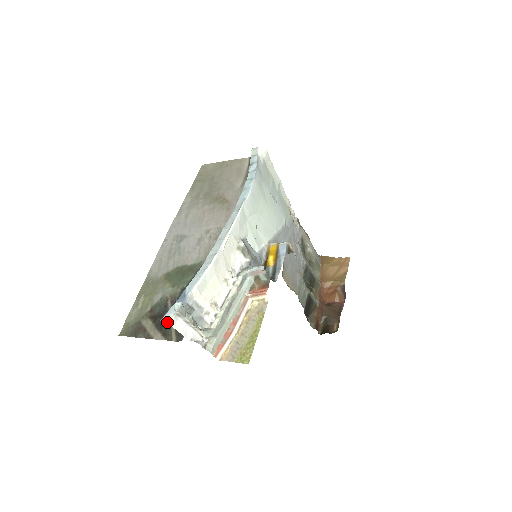
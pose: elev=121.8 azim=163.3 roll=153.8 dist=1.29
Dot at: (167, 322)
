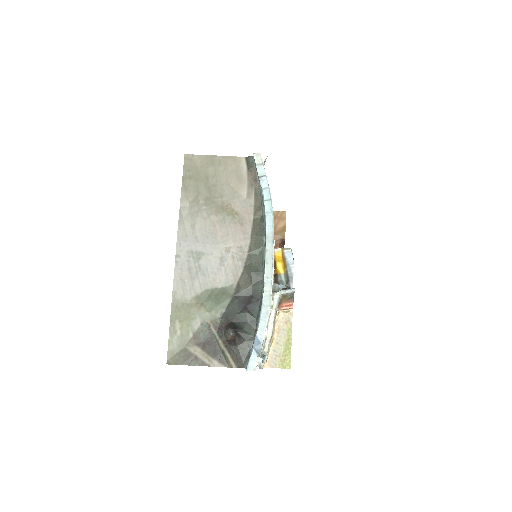
Dot at: (220, 350)
